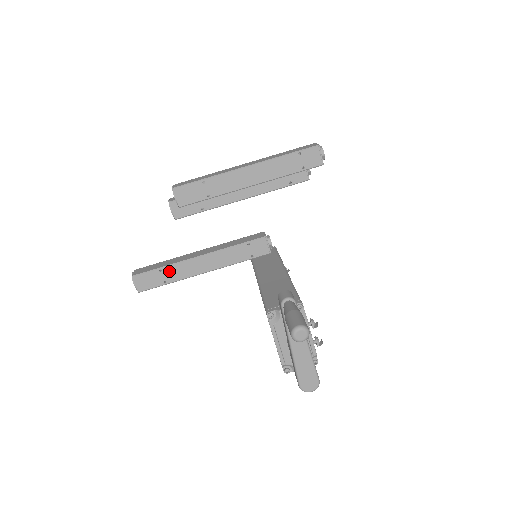
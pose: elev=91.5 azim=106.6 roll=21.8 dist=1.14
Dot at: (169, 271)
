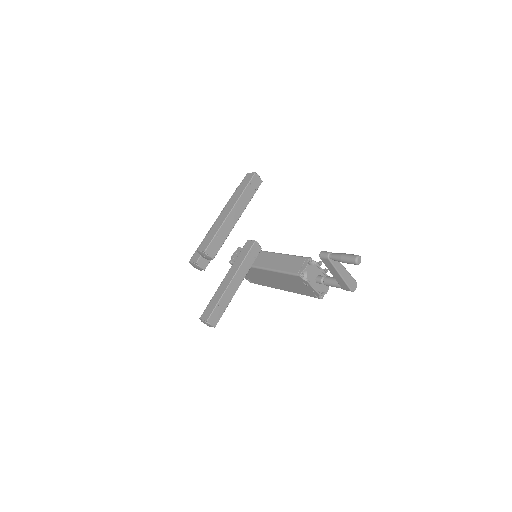
Dot at: (223, 301)
